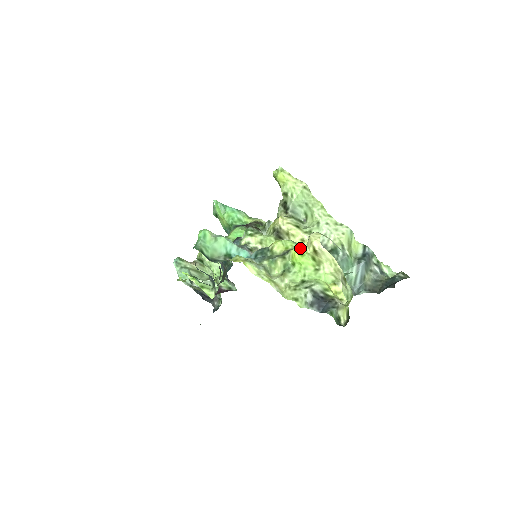
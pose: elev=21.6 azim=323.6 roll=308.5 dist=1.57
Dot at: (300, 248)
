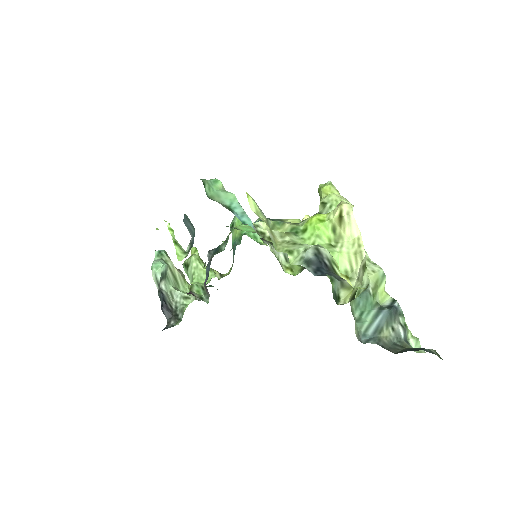
Dot at: (322, 214)
